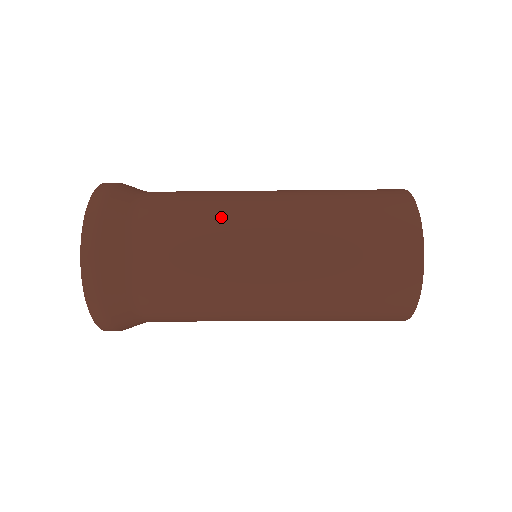
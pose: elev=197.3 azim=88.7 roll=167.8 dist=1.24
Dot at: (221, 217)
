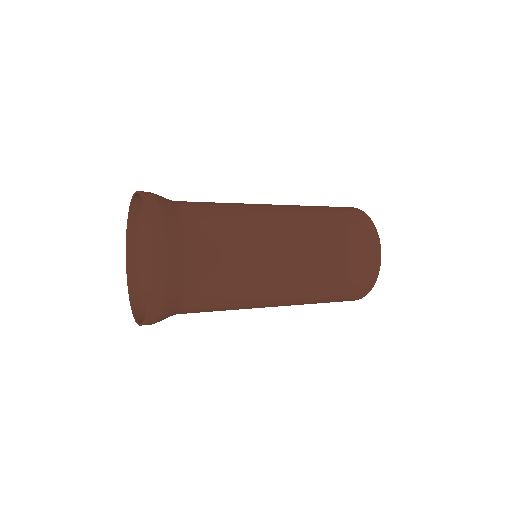
Dot at: (257, 270)
